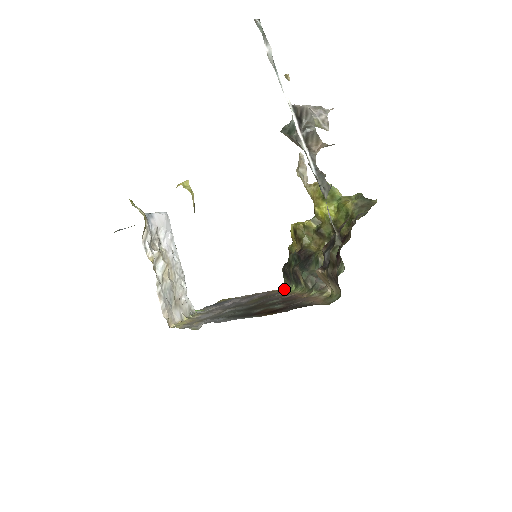
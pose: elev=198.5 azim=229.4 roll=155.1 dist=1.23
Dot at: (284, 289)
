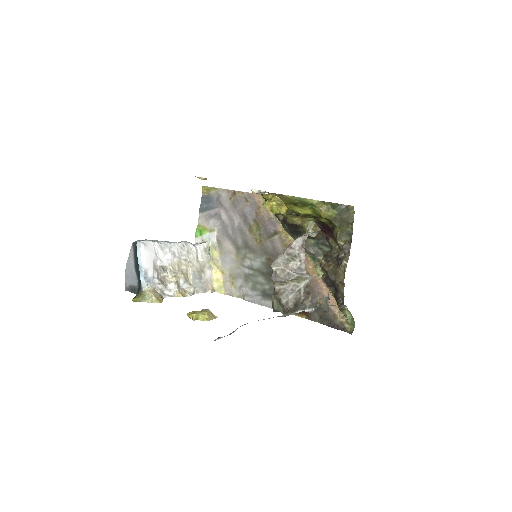
Dot at: (273, 214)
